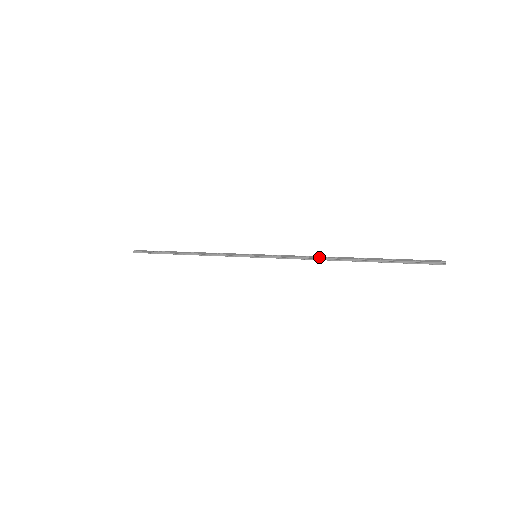
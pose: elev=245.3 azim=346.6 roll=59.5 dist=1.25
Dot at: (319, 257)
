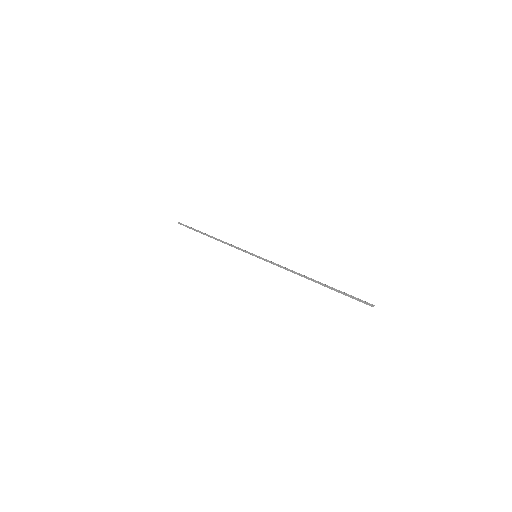
Dot at: occluded
